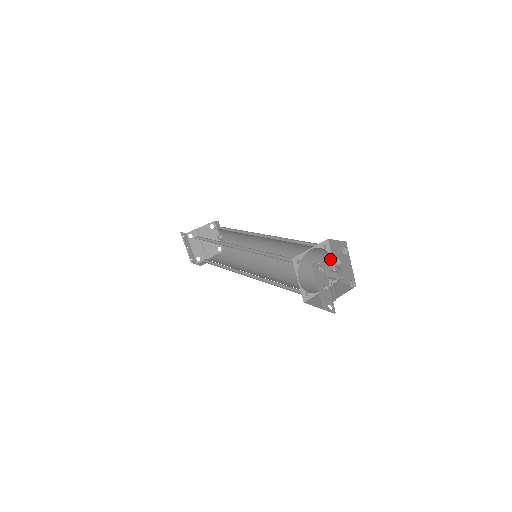
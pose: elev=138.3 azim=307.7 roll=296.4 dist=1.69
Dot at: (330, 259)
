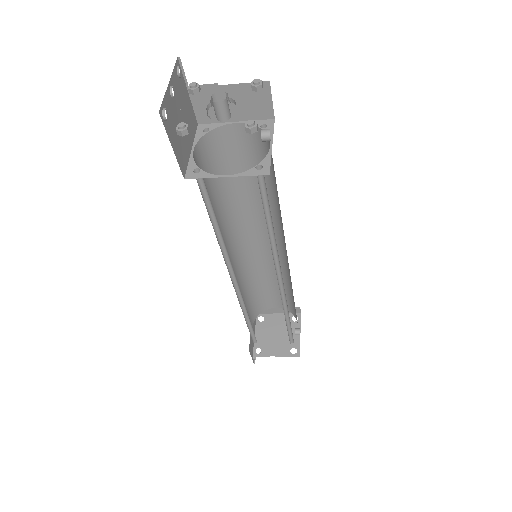
Dot at: (270, 147)
